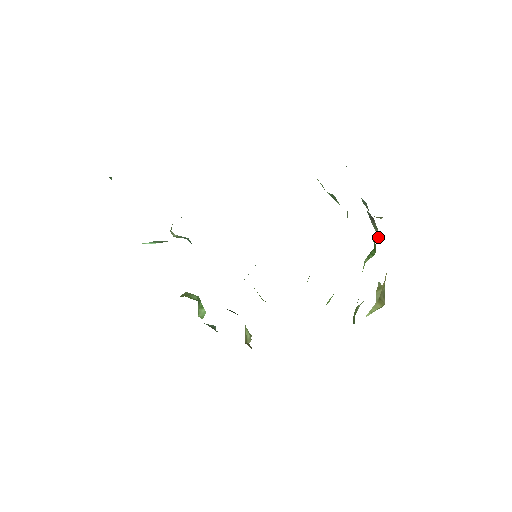
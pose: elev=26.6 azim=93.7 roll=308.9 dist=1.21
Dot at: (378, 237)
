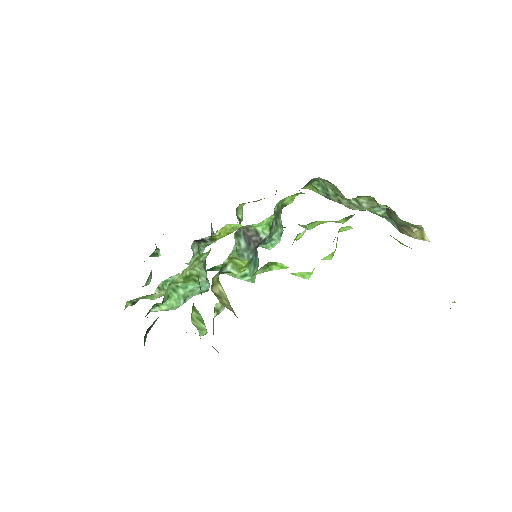
Dot at: (401, 222)
